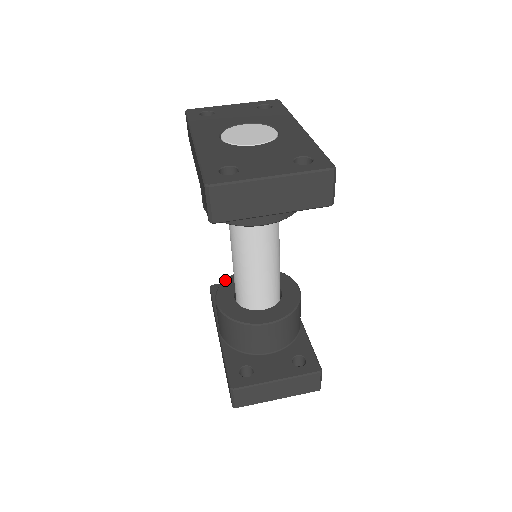
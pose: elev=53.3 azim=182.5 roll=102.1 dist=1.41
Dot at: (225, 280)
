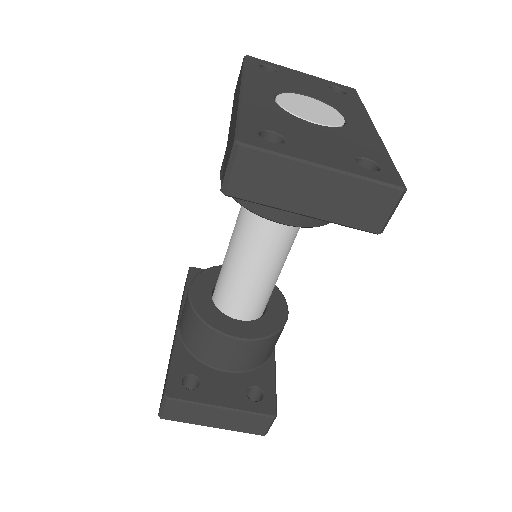
Dot at: (209, 268)
